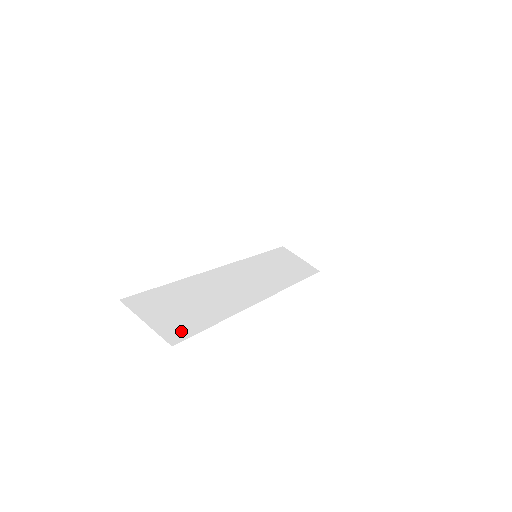
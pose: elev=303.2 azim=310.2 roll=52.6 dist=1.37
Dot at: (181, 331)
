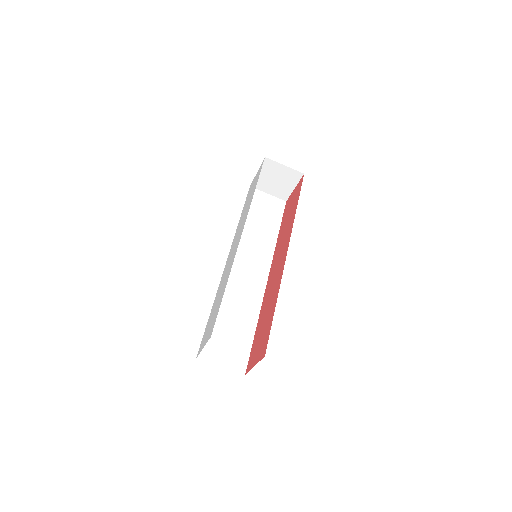
Dot at: (242, 358)
